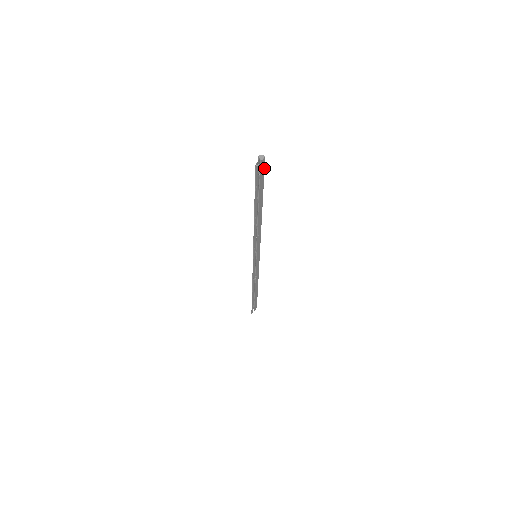
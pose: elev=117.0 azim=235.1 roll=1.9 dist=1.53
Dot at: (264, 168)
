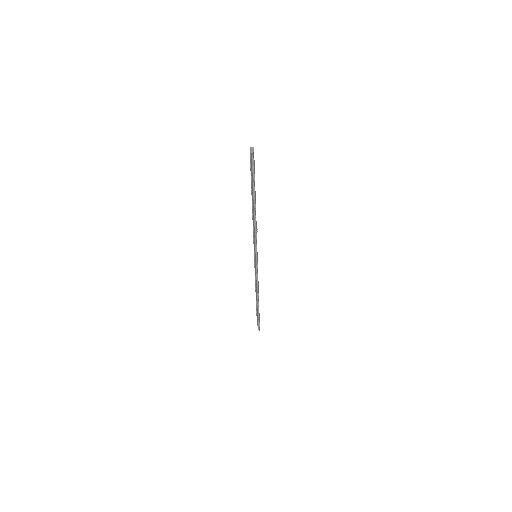
Dot at: occluded
